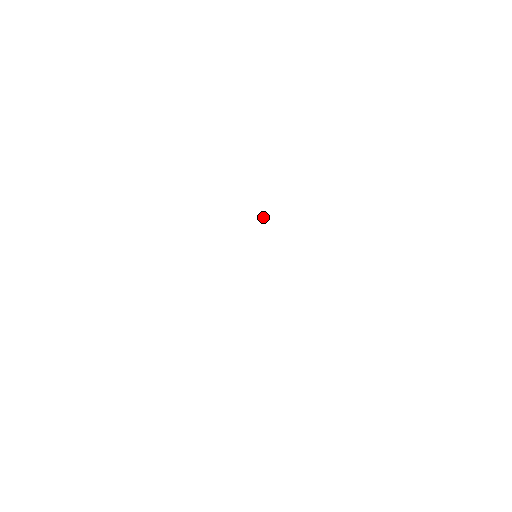
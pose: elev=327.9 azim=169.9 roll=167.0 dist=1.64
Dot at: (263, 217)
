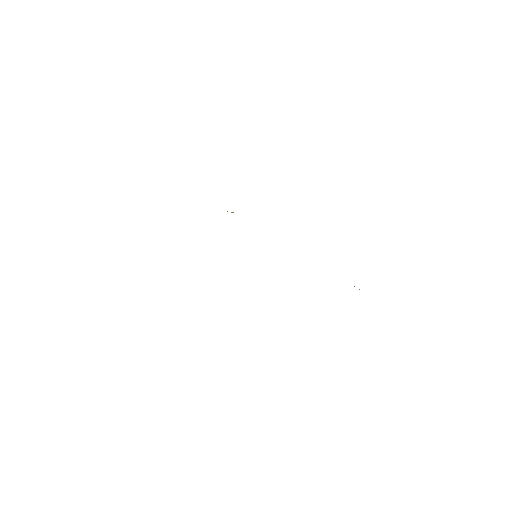
Dot at: occluded
